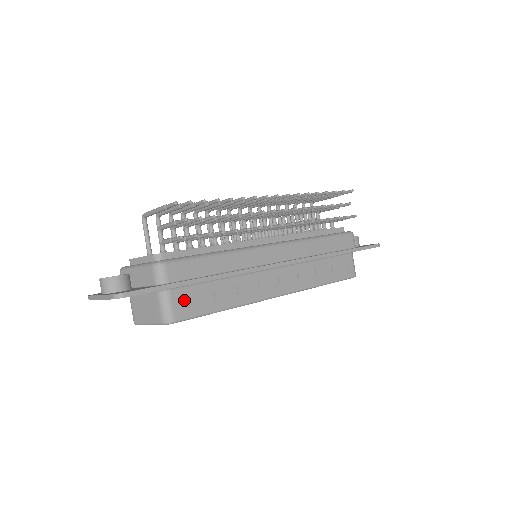
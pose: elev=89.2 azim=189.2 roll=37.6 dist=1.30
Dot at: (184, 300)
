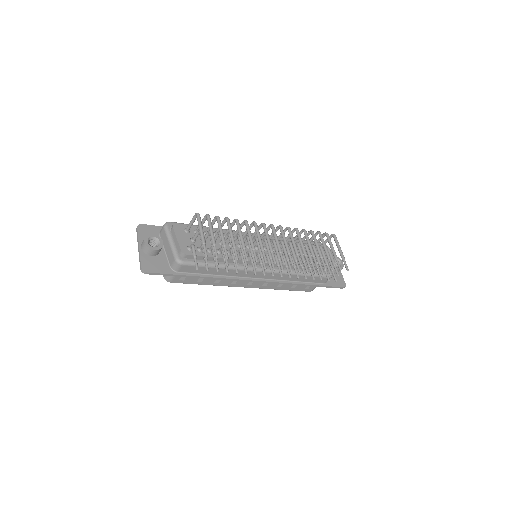
Dot at: occluded
